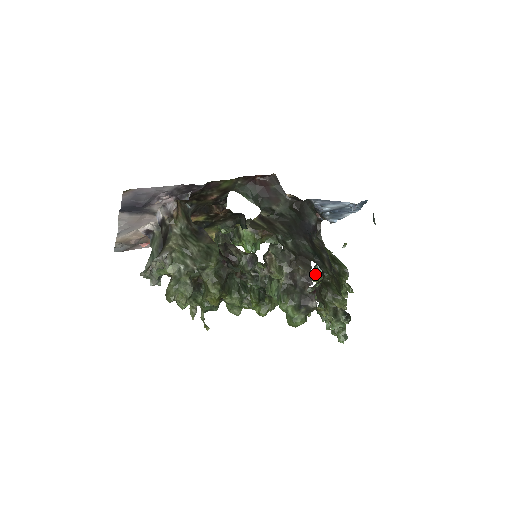
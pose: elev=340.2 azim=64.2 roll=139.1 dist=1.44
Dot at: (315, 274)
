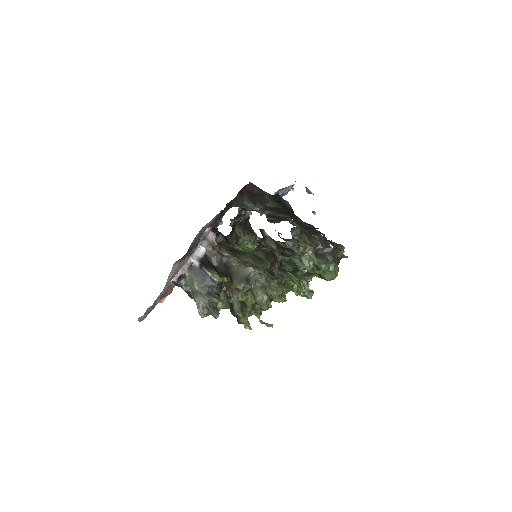
Dot at: occluded
